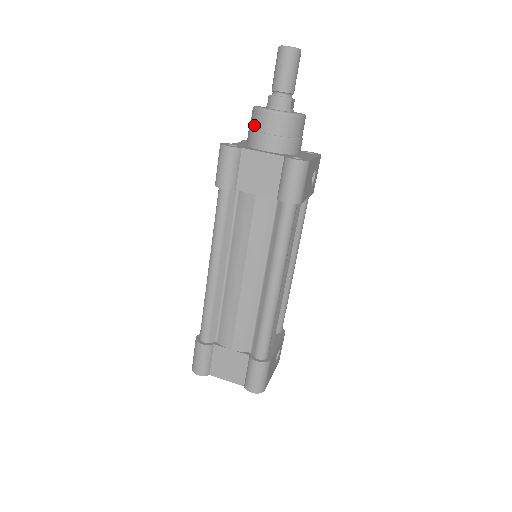
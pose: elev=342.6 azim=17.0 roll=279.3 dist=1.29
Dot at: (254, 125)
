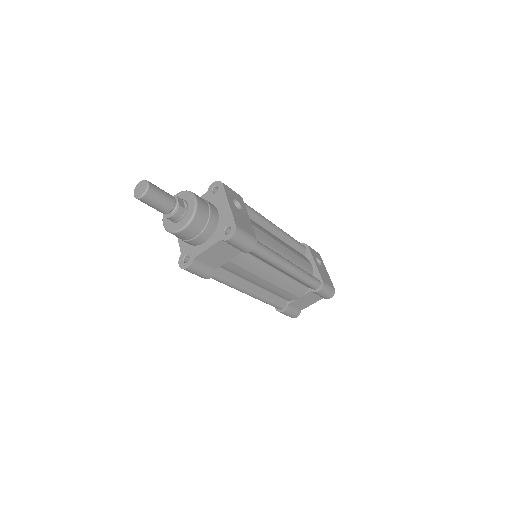
Dot at: (181, 239)
